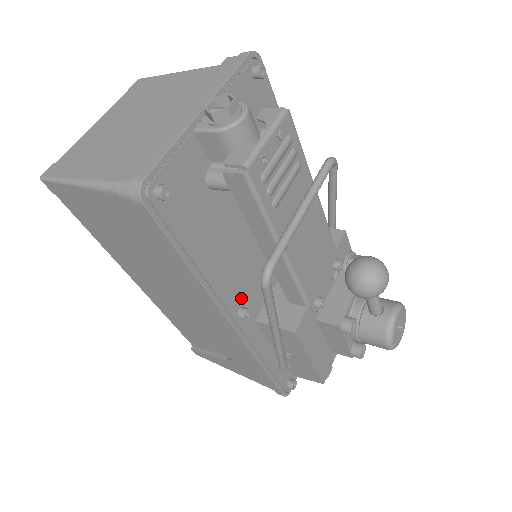
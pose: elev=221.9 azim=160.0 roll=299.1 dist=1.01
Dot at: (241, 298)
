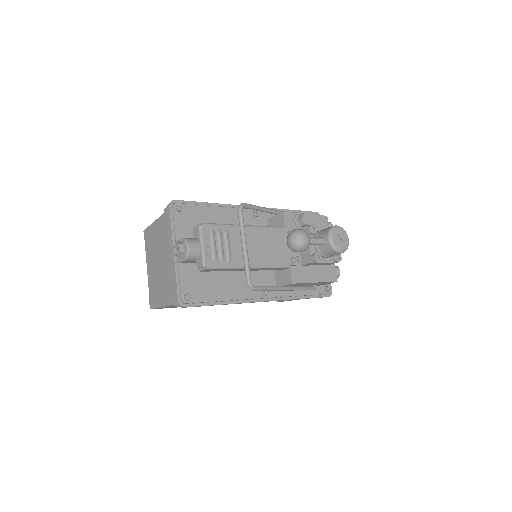
Dot at: occluded
